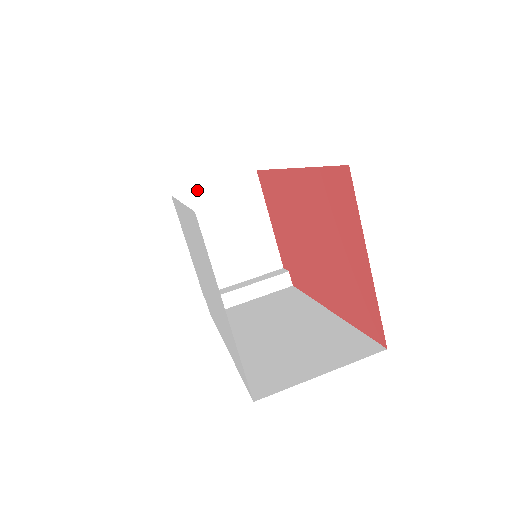
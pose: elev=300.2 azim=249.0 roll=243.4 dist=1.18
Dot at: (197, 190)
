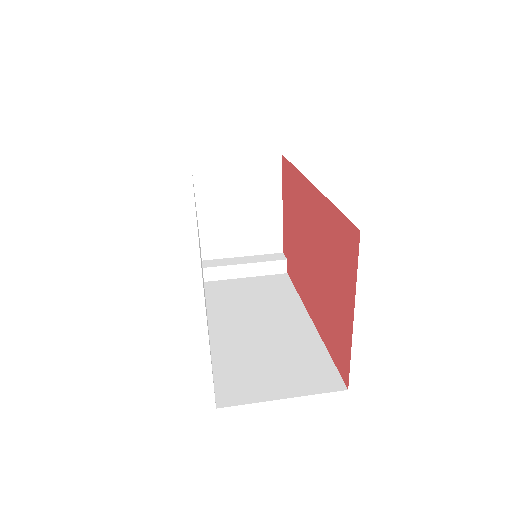
Dot at: (218, 161)
